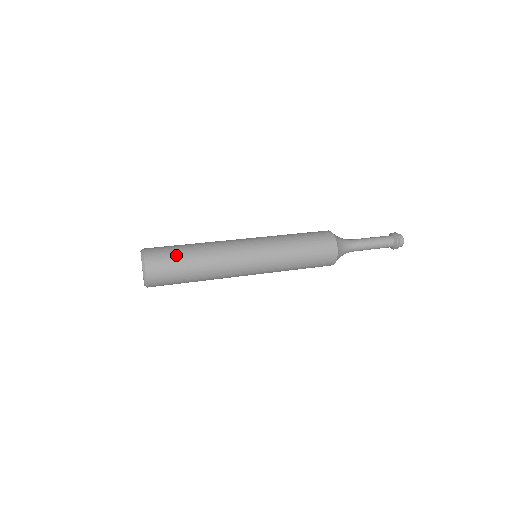
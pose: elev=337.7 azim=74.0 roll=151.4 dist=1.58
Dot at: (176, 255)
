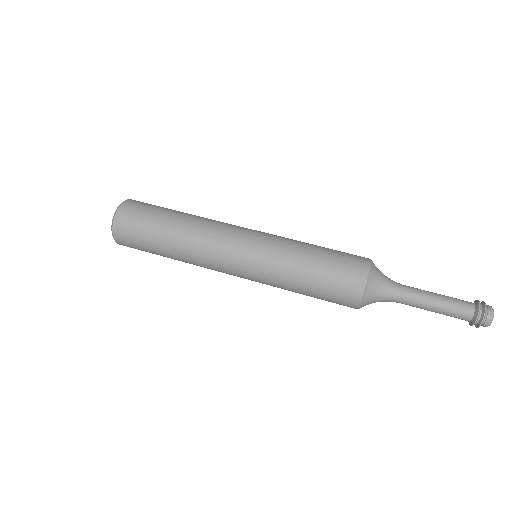
Dot at: (147, 234)
